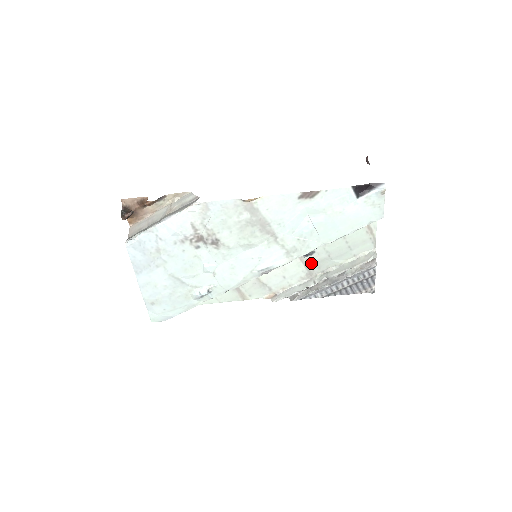
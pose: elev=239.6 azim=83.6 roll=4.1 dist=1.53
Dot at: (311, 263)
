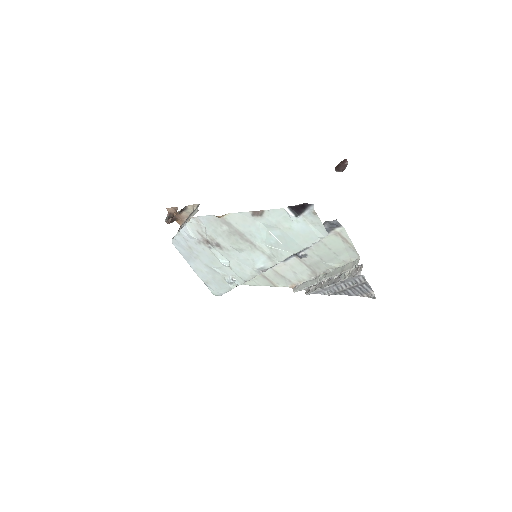
Dot at: (310, 264)
